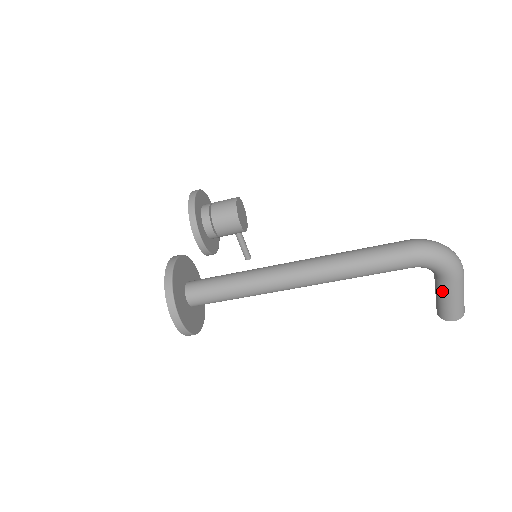
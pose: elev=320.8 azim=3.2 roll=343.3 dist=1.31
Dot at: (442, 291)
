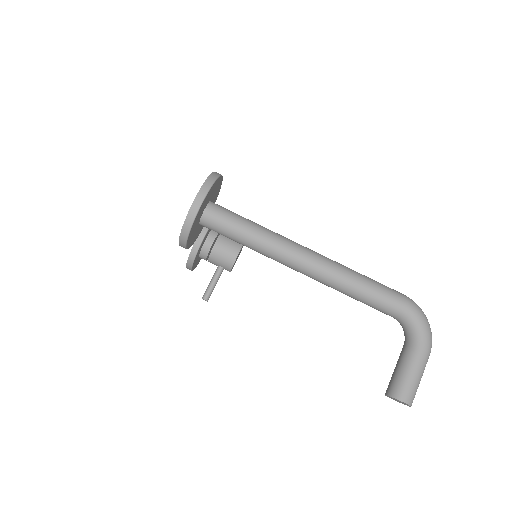
Dot at: (408, 358)
